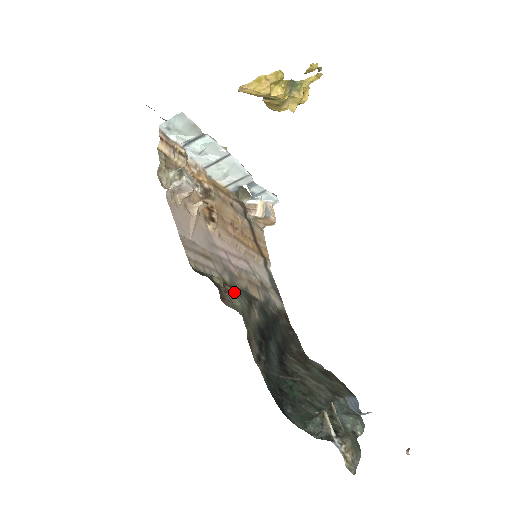
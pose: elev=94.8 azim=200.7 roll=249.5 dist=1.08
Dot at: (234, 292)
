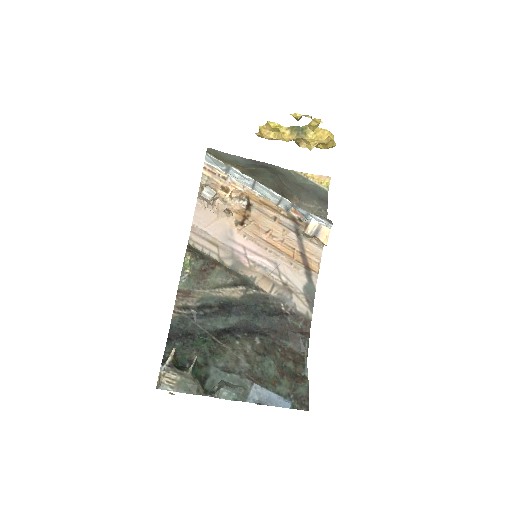
Dot at: (218, 271)
